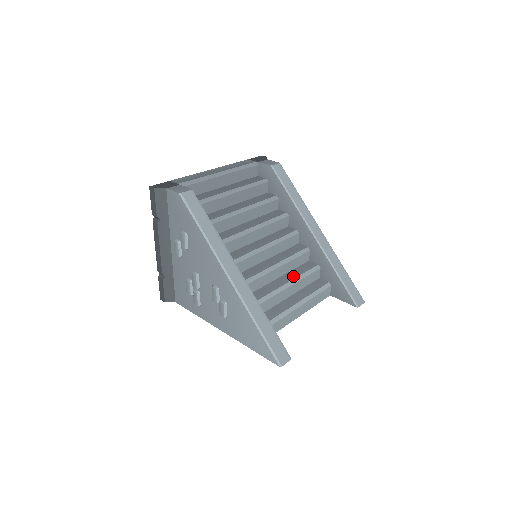
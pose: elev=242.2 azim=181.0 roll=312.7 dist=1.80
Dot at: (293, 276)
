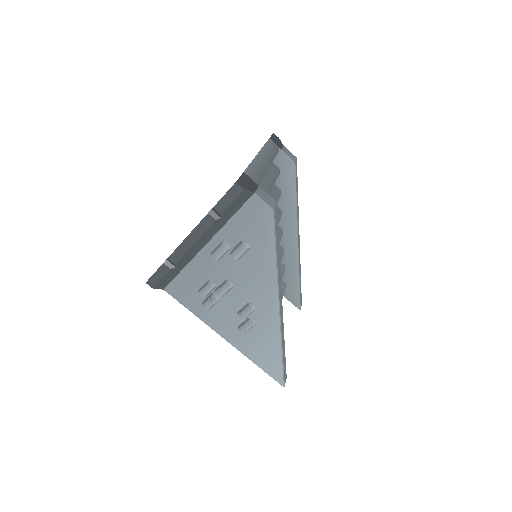
Dot at: occluded
